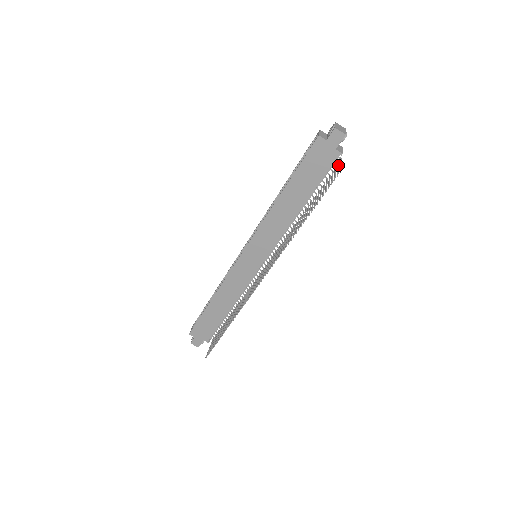
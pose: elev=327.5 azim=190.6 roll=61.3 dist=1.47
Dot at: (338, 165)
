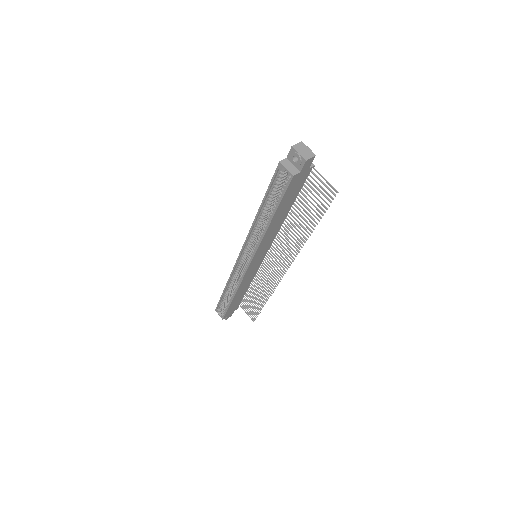
Dot at: (316, 176)
